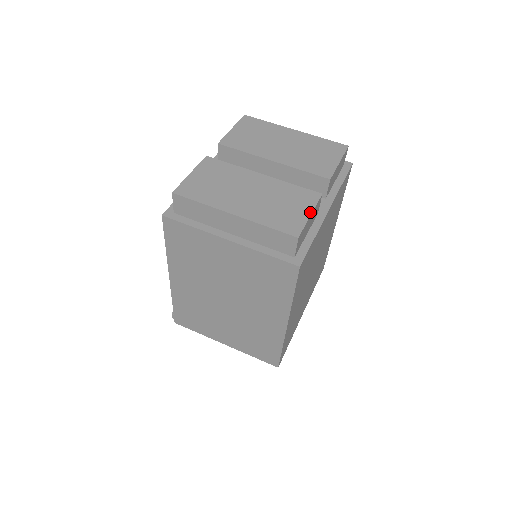
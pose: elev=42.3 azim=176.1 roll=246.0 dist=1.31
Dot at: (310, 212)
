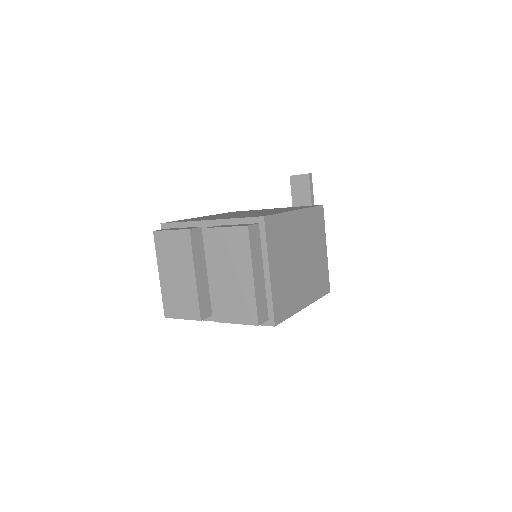
Dot at: (183, 318)
